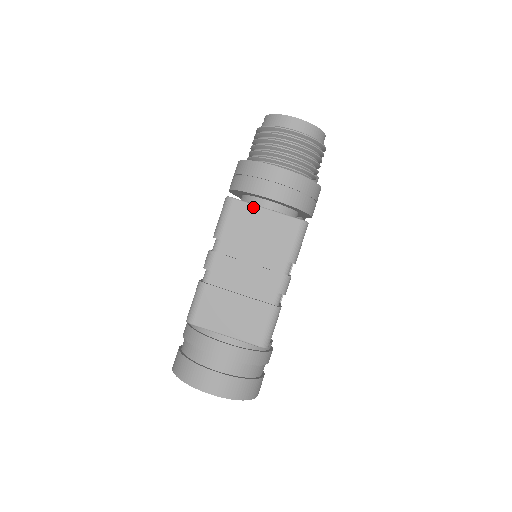
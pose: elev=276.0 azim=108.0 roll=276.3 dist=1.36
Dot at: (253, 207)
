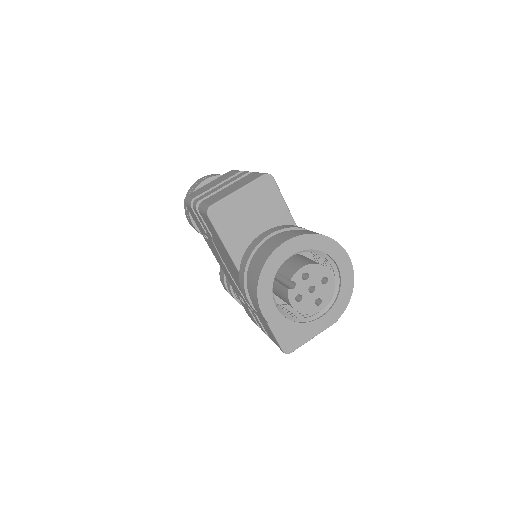
Dot at: (201, 188)
